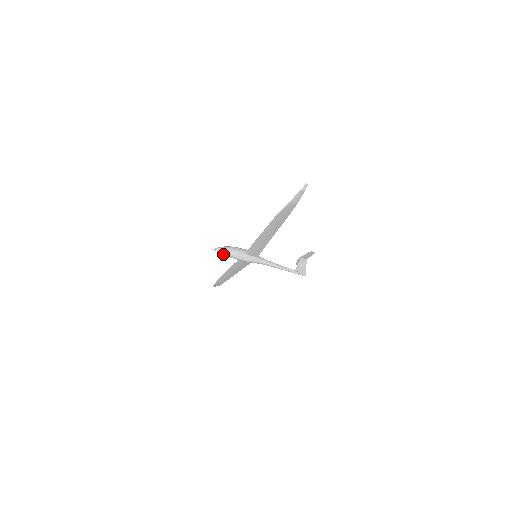
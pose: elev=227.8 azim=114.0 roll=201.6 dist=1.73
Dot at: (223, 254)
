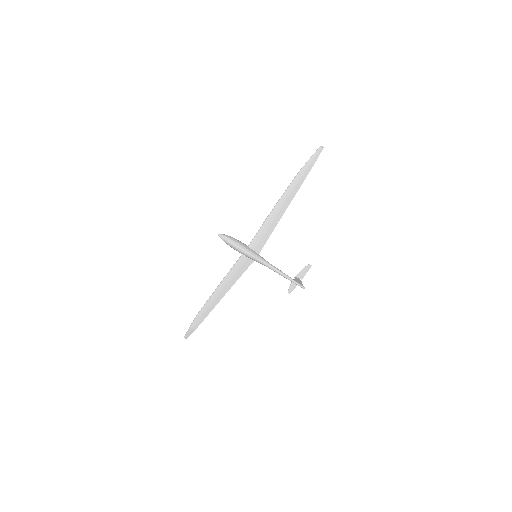
Dot at: (226, 241)
